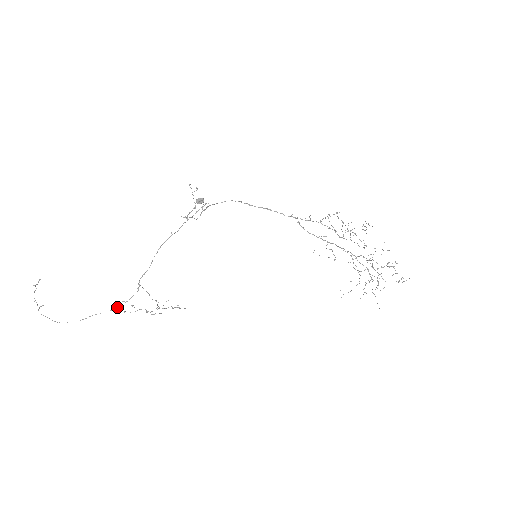
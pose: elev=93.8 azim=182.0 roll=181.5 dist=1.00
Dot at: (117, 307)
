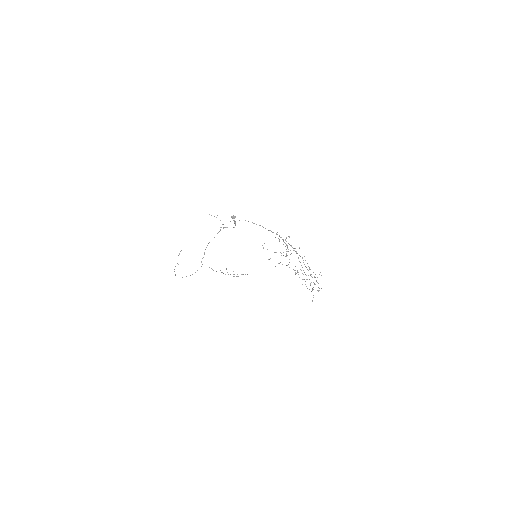
Dot at: occluded
